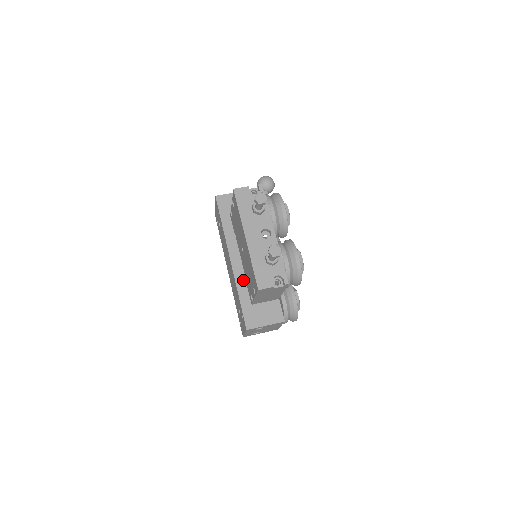
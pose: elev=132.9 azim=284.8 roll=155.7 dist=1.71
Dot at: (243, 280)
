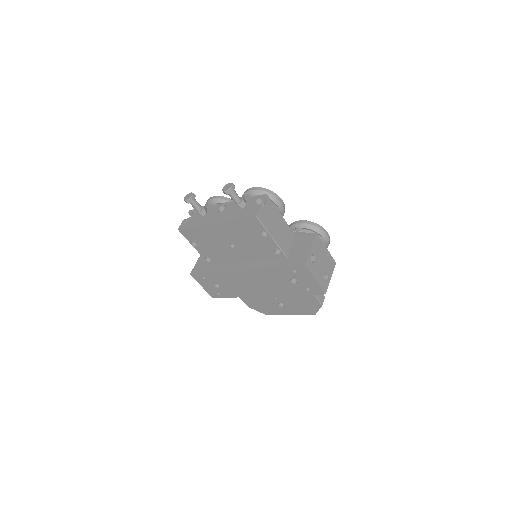
Dot at: (263, 262)
